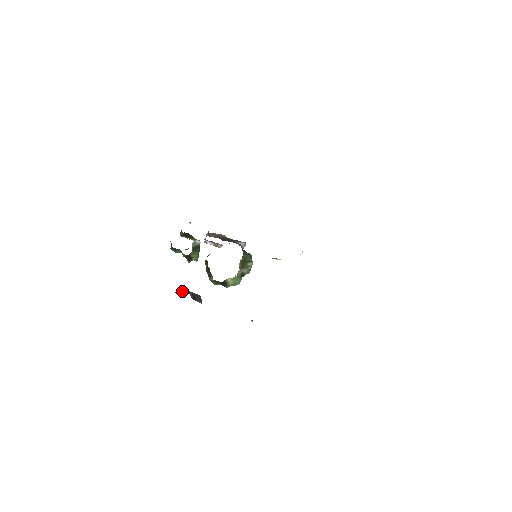
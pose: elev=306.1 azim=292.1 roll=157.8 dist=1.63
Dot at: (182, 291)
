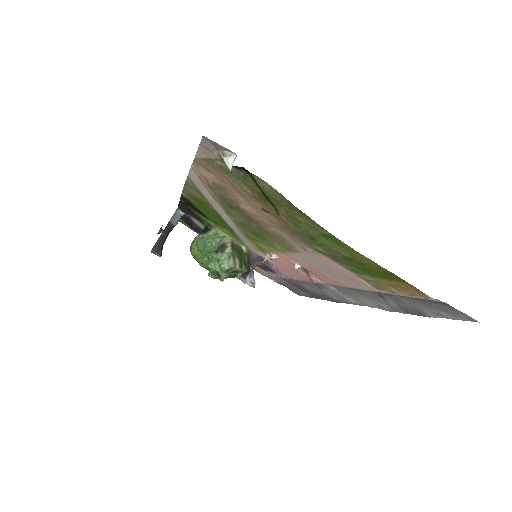
Dot at: occluded
